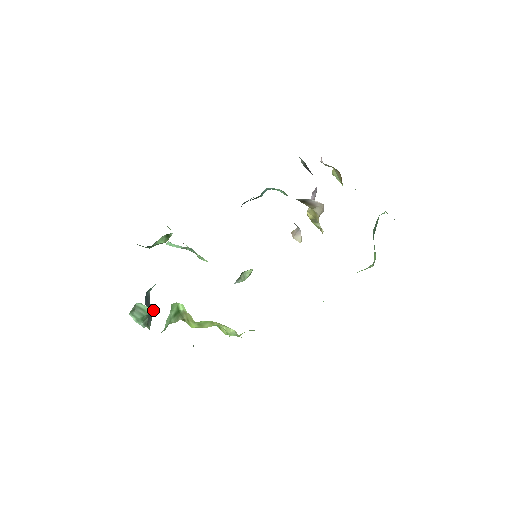
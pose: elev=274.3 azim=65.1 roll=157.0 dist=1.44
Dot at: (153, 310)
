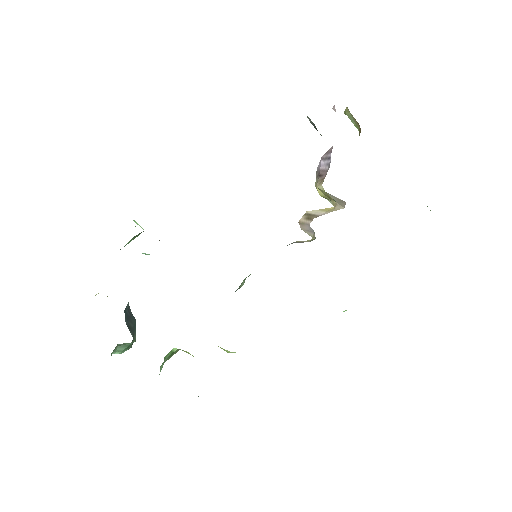
Dot at: occluded
